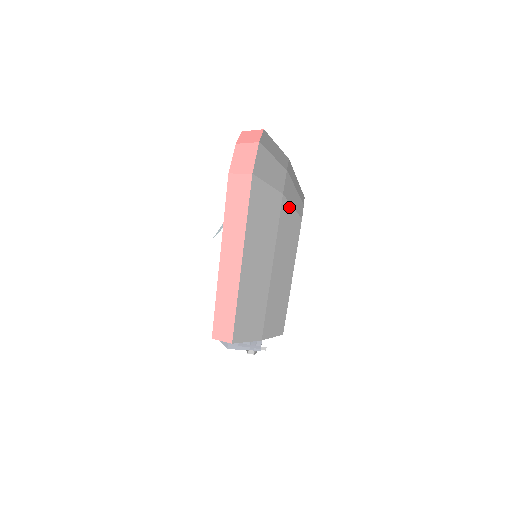
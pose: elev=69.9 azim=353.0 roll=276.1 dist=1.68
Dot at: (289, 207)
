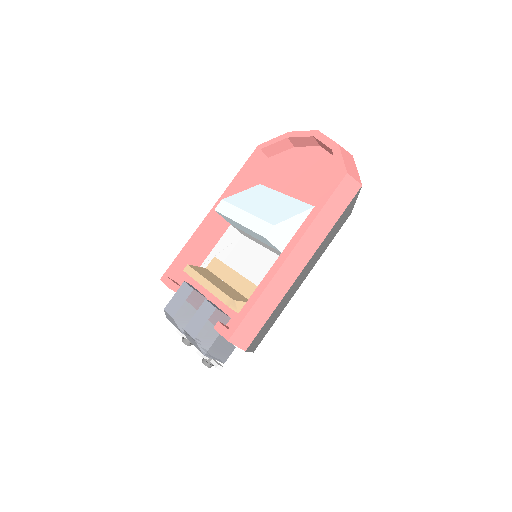
Dot at: occluded
